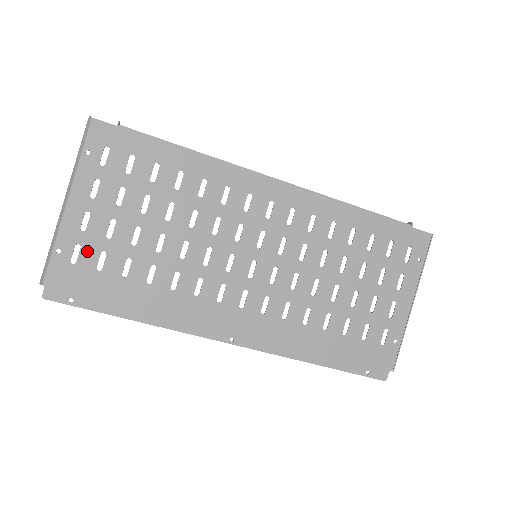
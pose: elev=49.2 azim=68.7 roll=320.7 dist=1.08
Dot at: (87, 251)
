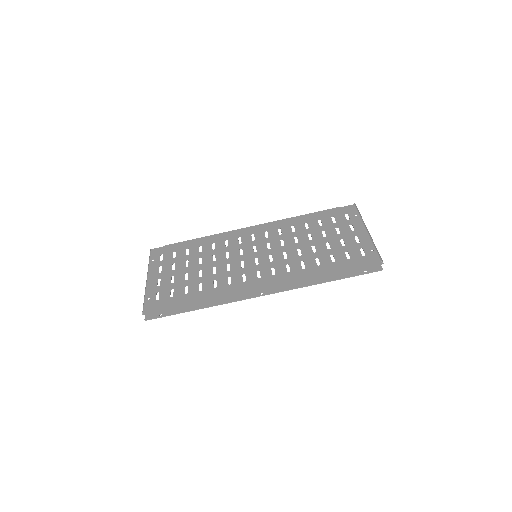
Dot at: (163, 292)
